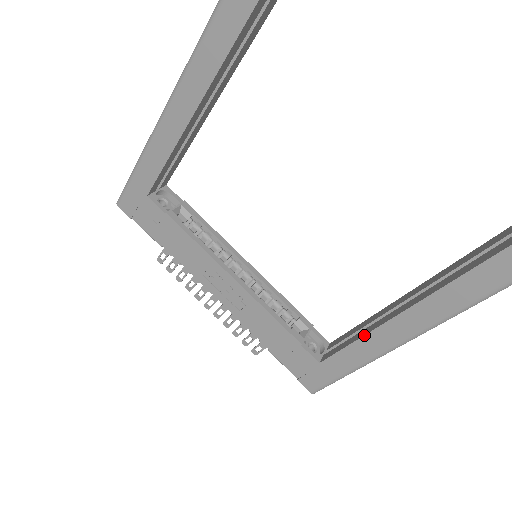
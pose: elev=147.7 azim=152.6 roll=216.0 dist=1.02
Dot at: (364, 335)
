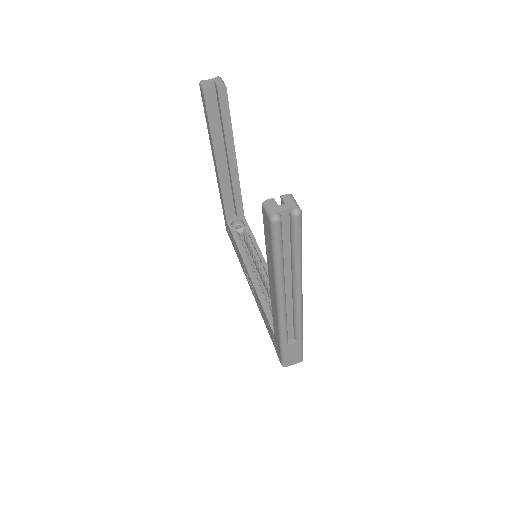
Dot at: occluded
